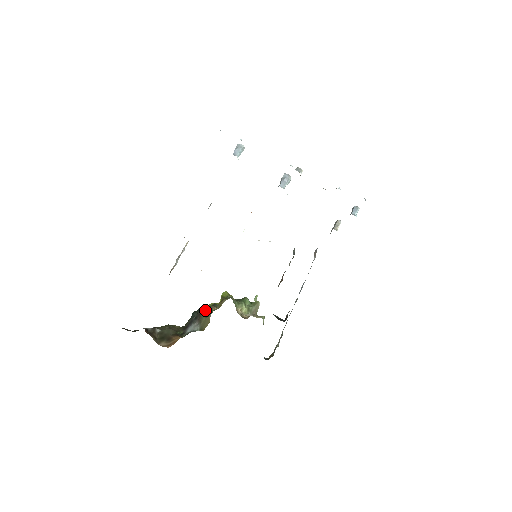
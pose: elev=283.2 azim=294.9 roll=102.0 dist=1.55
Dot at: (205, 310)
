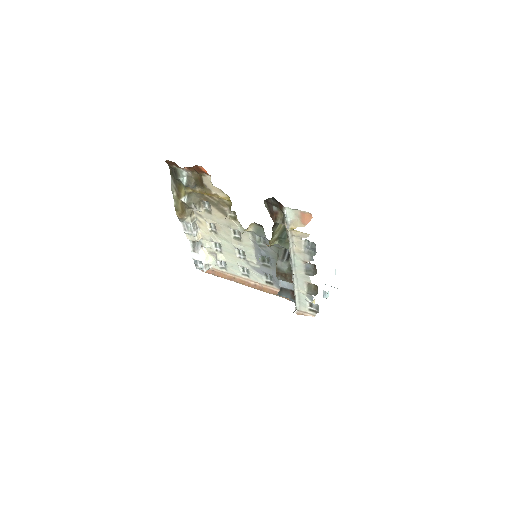
Dot at: occluded
